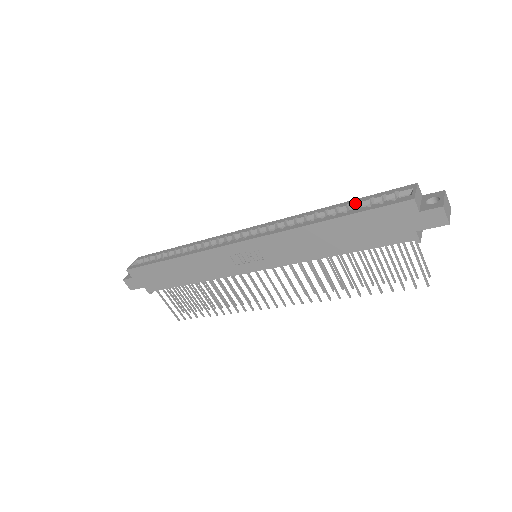
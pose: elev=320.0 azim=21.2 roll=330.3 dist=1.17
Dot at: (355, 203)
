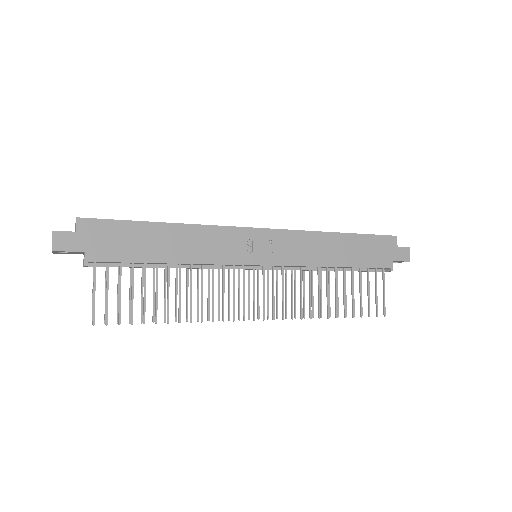
Dot at: occluded
